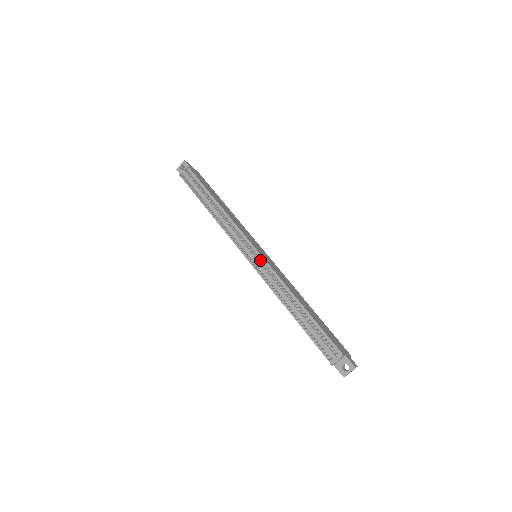
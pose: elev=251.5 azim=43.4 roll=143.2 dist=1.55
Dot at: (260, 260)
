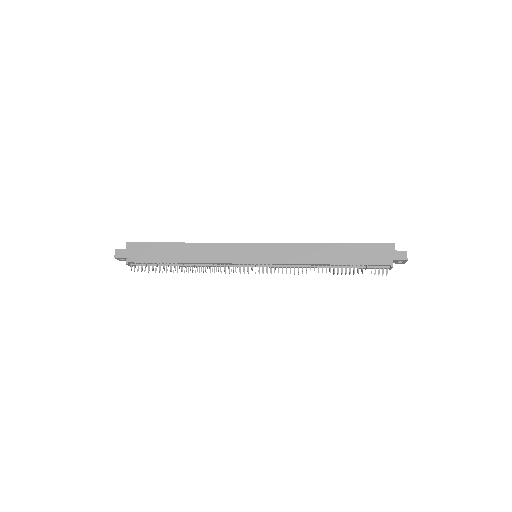
Dot at: occluded
